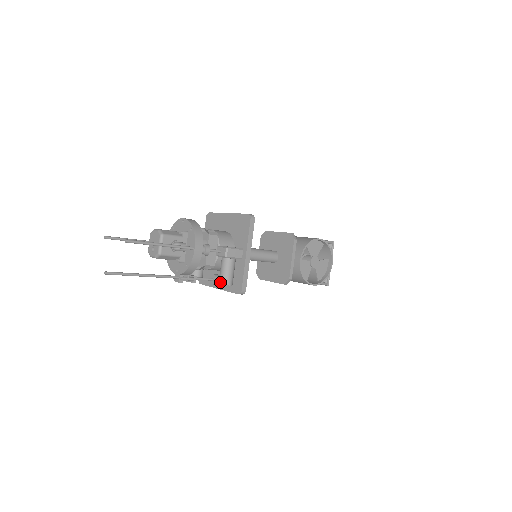
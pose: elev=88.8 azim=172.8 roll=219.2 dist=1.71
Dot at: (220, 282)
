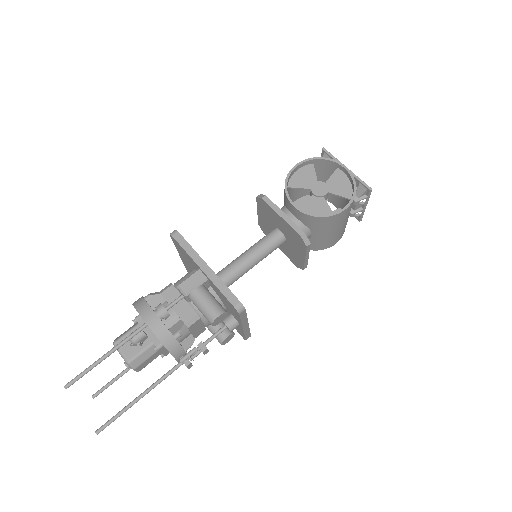
Dot at: occluded
